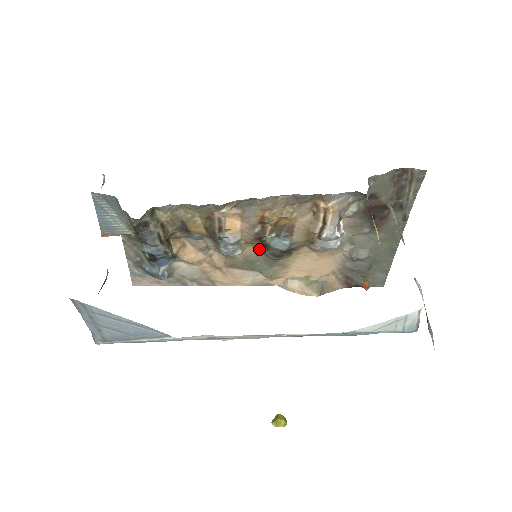
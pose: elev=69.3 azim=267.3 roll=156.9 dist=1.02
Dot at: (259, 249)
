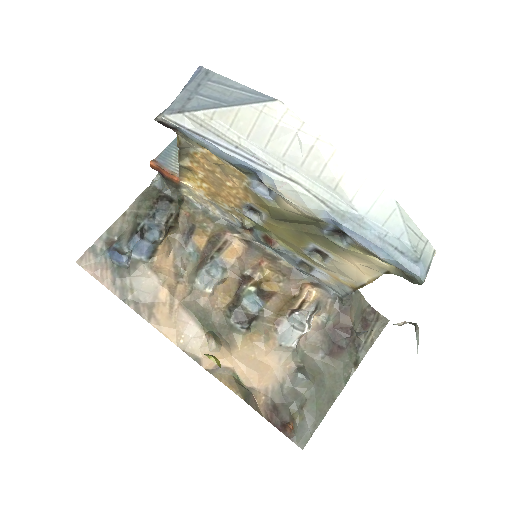
Dot at: (224, 306)
